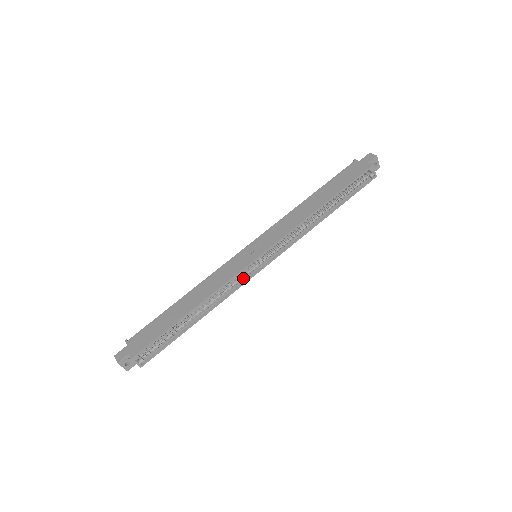
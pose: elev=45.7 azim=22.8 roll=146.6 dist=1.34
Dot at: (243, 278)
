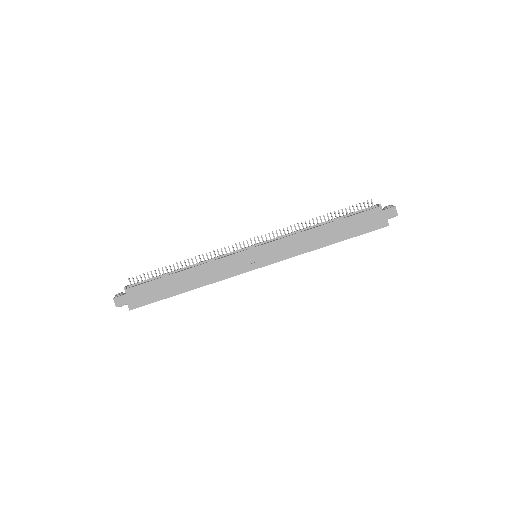
Dot at: occluded
